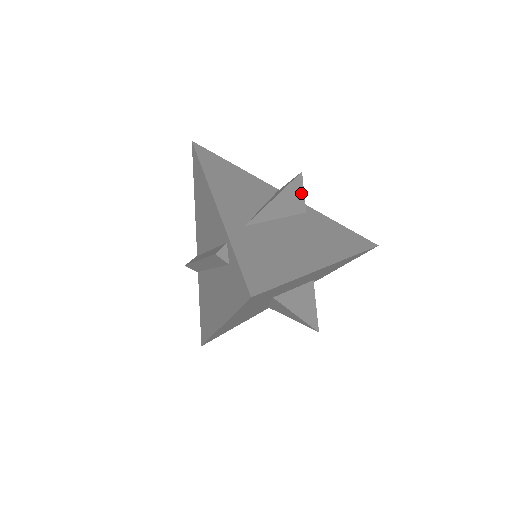
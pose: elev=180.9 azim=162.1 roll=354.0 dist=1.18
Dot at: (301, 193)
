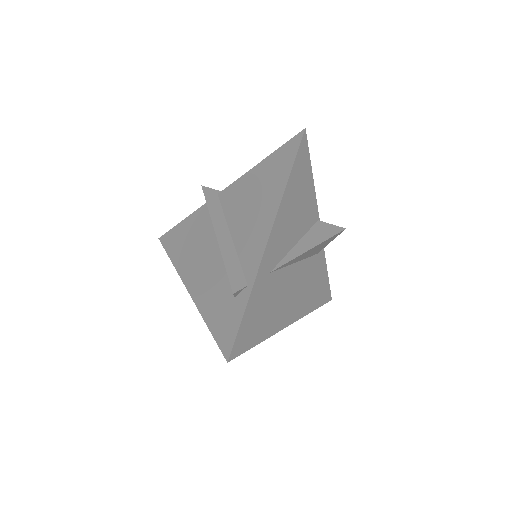
Dot at: (329, 242)
